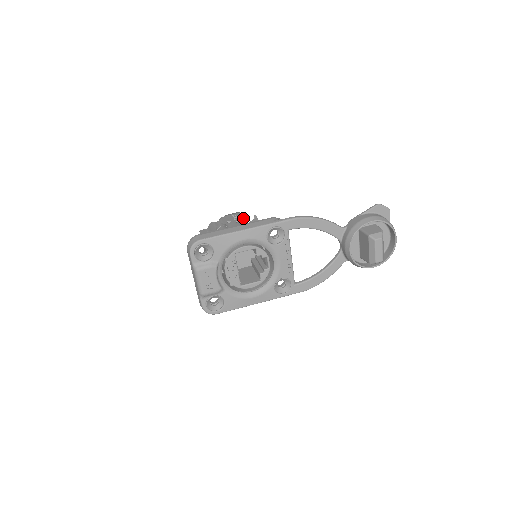
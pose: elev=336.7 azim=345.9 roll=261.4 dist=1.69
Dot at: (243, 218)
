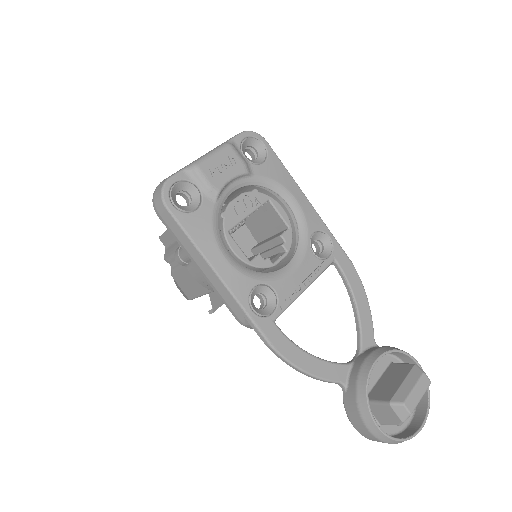
Dot at: occluded
